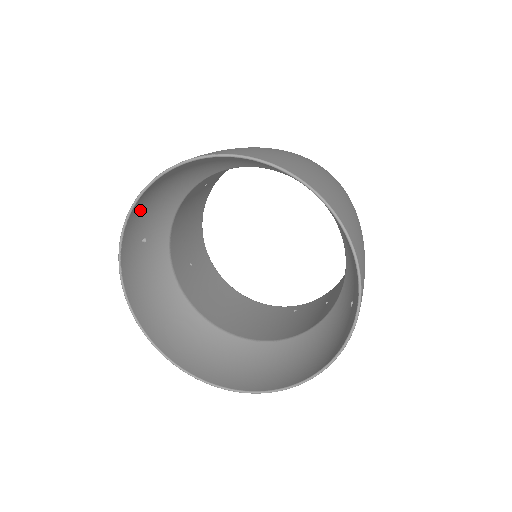
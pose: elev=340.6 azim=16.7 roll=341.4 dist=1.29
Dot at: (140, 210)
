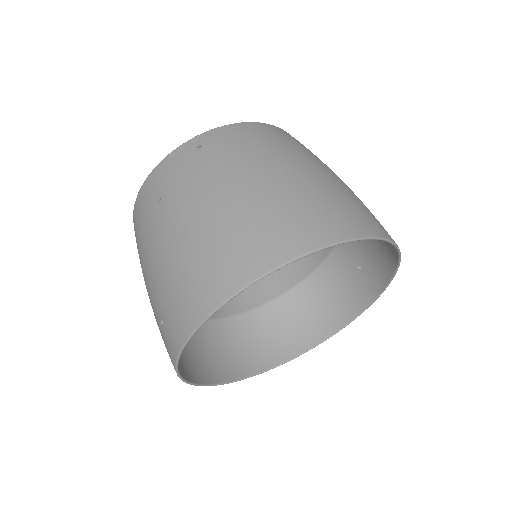
Dot at: (188, 315)
